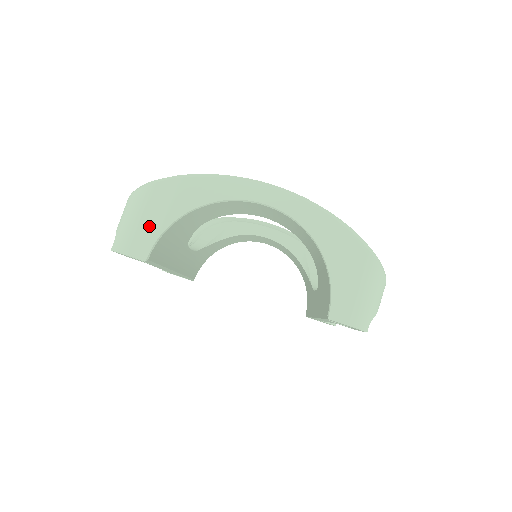
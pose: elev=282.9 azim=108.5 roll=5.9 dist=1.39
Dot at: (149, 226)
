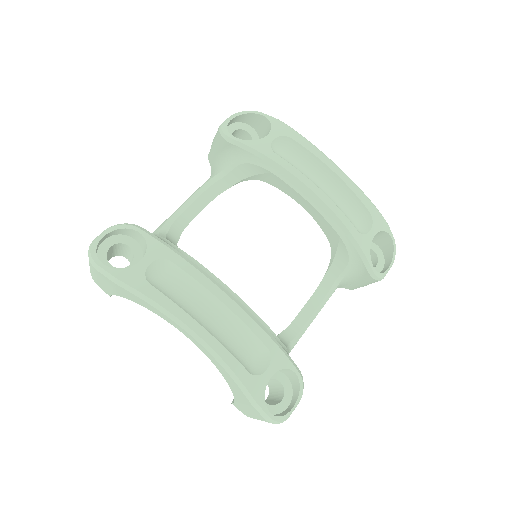
Dot at: (104, 286)
